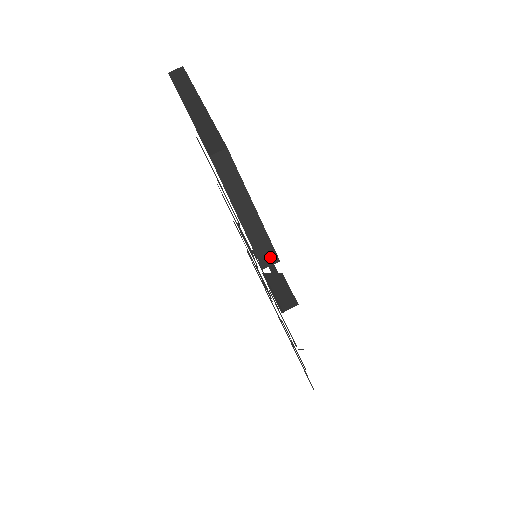
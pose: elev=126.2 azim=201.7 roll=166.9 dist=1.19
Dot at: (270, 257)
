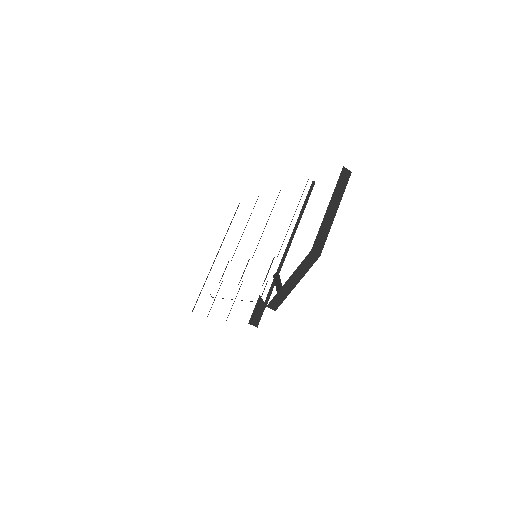
Dot at: (275, 306)
